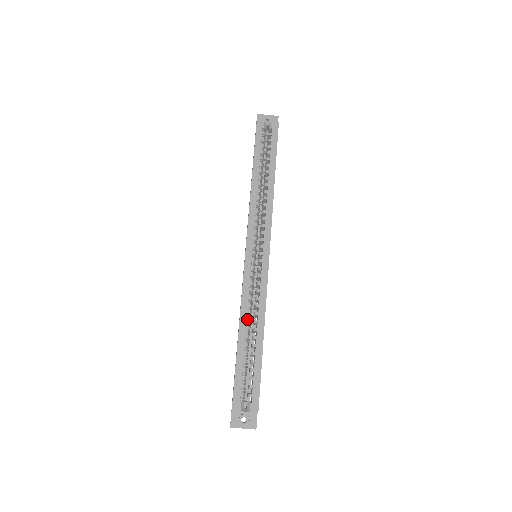
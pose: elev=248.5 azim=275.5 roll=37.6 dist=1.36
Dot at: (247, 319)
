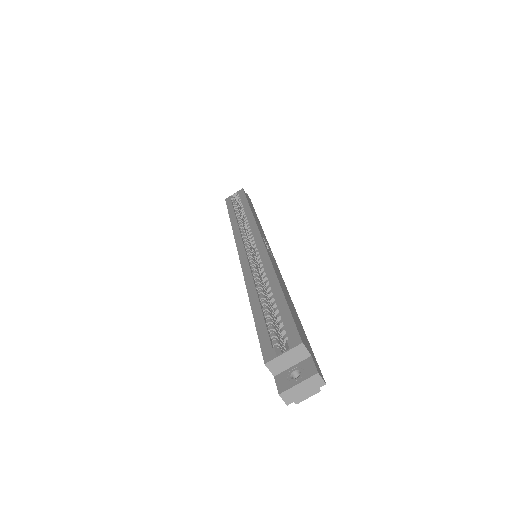
Dot at: (256, 286)
